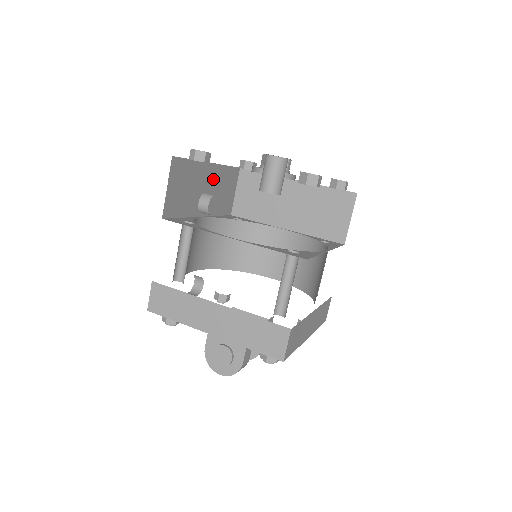
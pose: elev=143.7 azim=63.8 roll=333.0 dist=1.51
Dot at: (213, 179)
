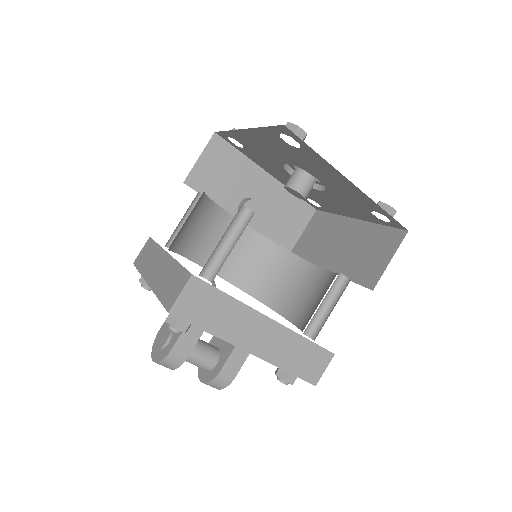
Dot at: (269, 193)
